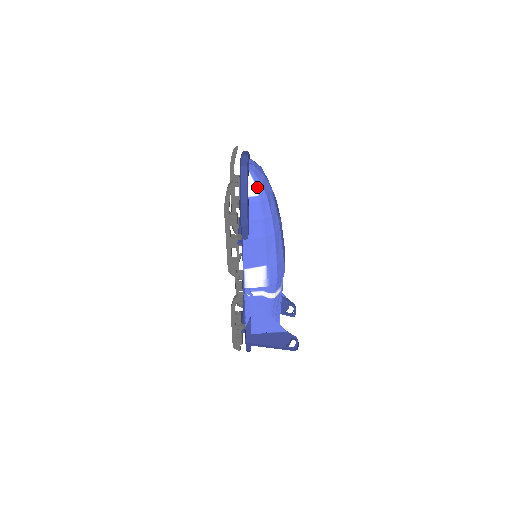
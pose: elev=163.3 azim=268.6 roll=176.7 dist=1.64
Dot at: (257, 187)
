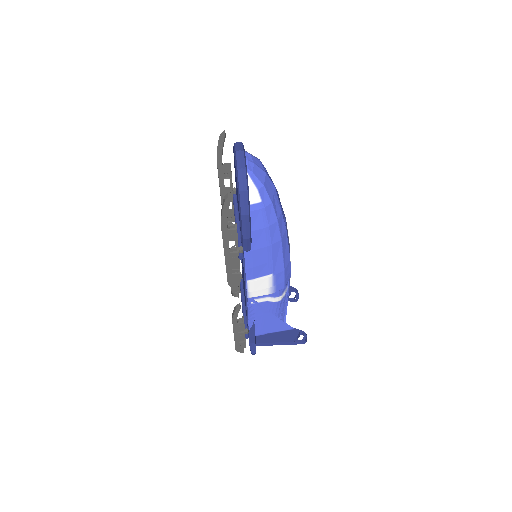
Dot at: (259, 192)
